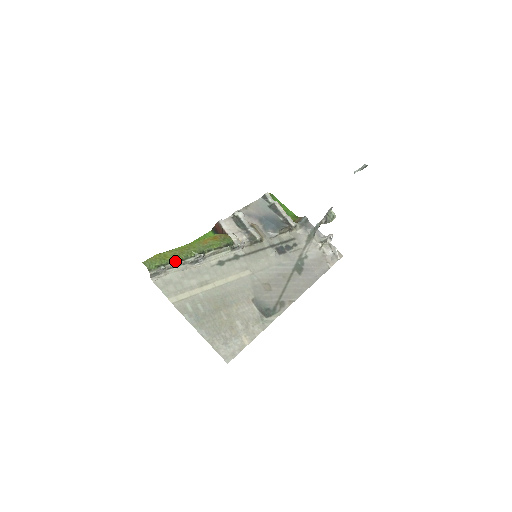
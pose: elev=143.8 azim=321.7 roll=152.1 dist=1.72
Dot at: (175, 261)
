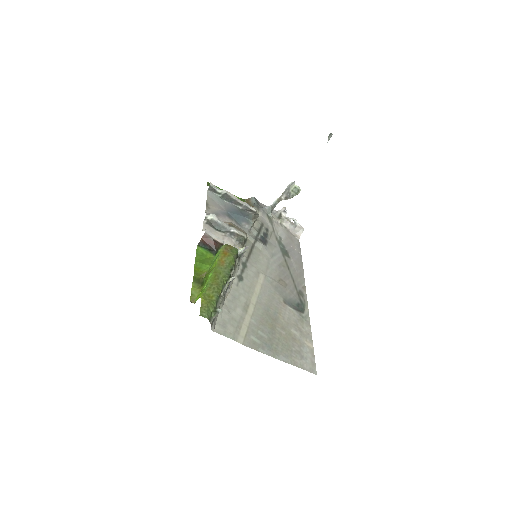
Dot at: (219, 297)
